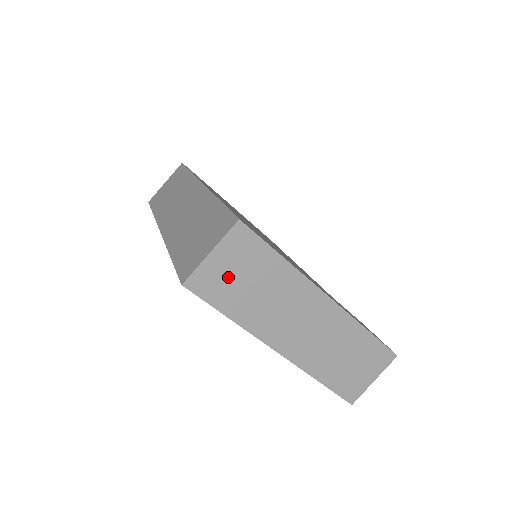
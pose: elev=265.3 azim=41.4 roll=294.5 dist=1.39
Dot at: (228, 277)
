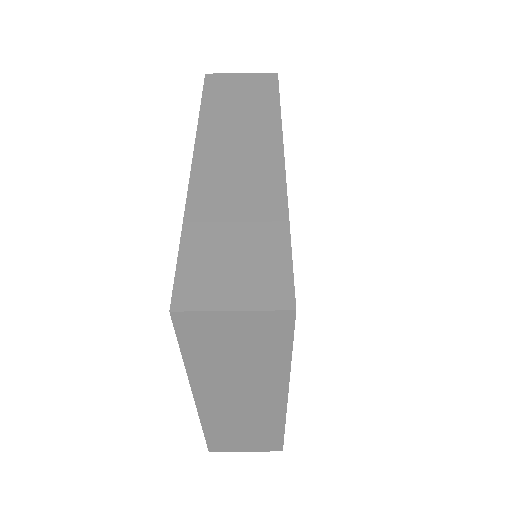
Dot at: (223, 336)
